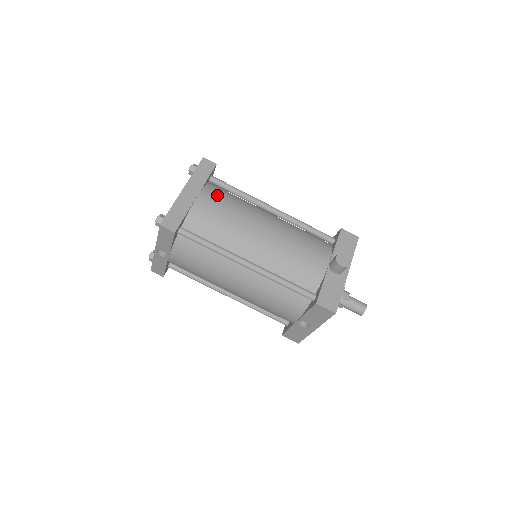
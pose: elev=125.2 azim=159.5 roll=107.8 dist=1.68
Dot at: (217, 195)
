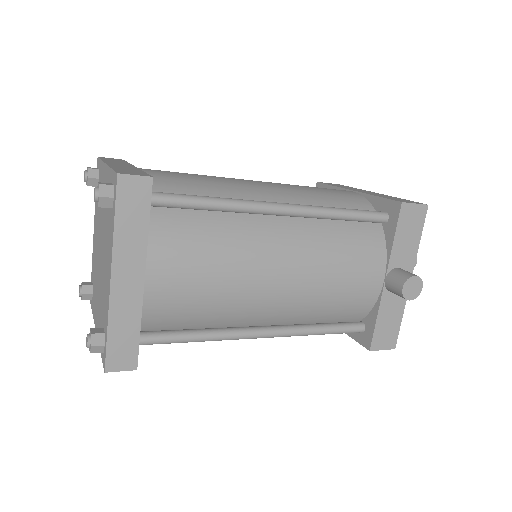
Dot at: (179, 249)
